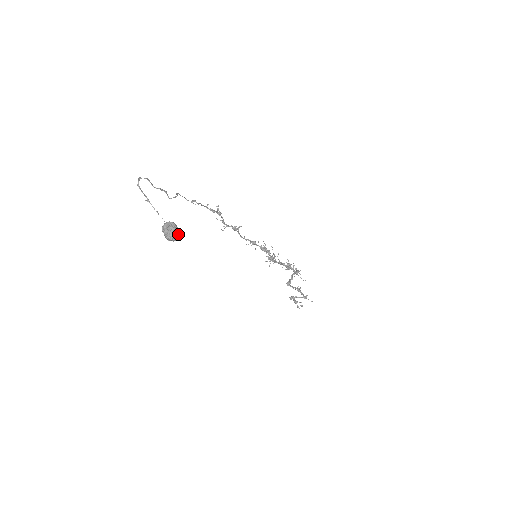
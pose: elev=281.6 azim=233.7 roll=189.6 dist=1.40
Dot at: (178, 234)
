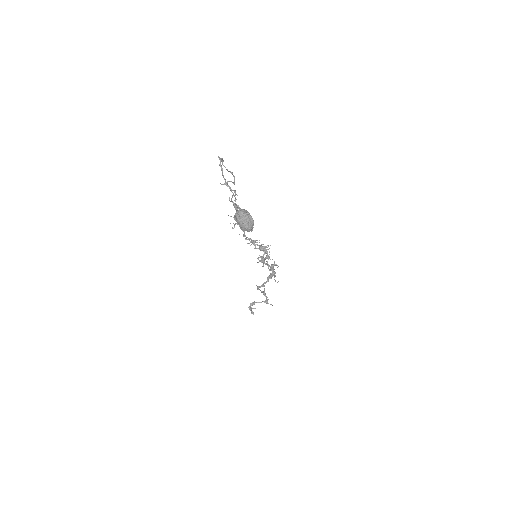
Dot at: (252, 223)
